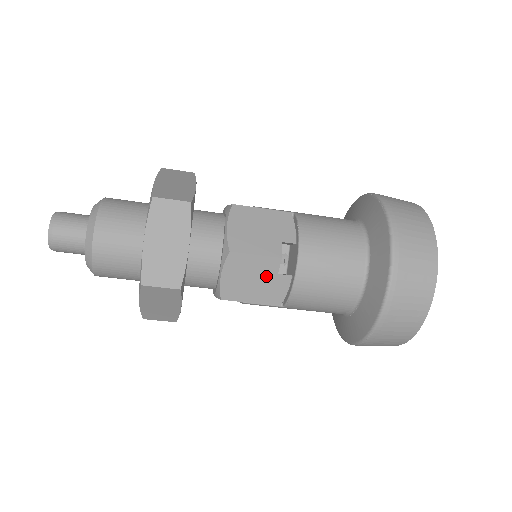
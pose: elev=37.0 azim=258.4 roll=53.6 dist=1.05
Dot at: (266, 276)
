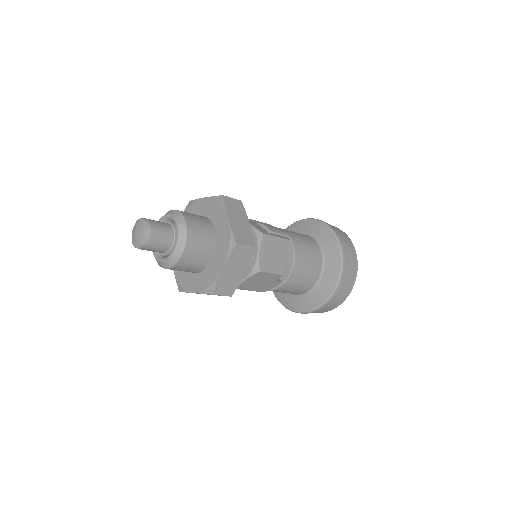
Dot at: (269, 281)
